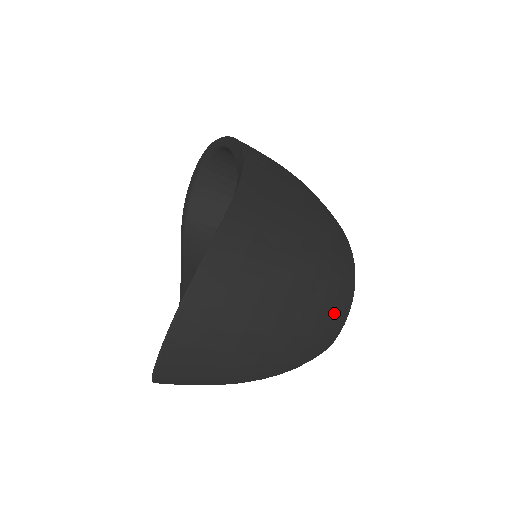
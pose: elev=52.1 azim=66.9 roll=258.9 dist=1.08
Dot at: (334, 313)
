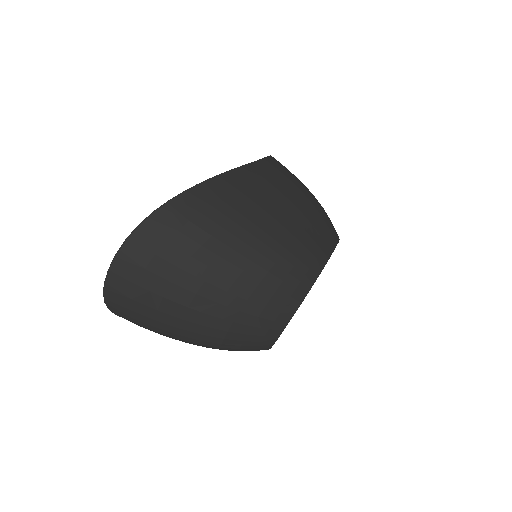
Dot at: (272, 302)
